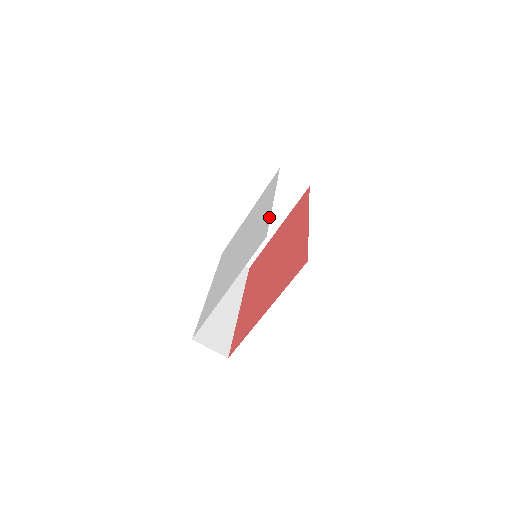
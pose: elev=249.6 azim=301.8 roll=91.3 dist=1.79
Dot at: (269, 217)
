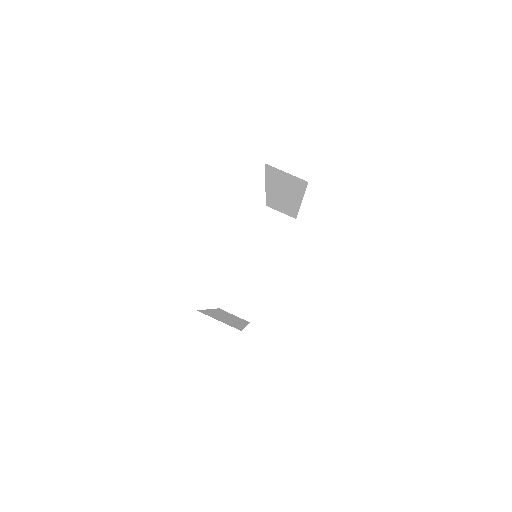
Dot at: occluded
